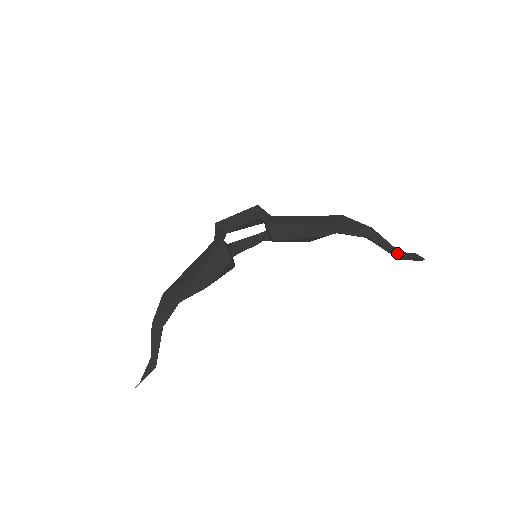
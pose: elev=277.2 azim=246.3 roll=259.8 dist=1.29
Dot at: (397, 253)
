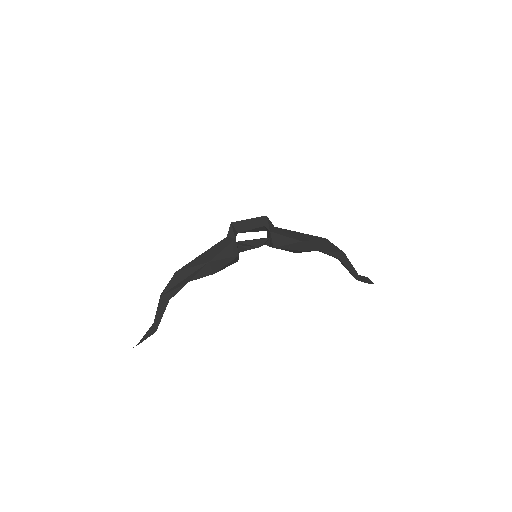
Dot at: (356, 275)
